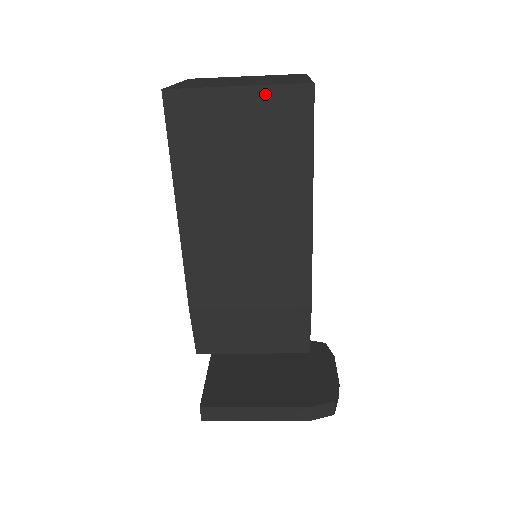
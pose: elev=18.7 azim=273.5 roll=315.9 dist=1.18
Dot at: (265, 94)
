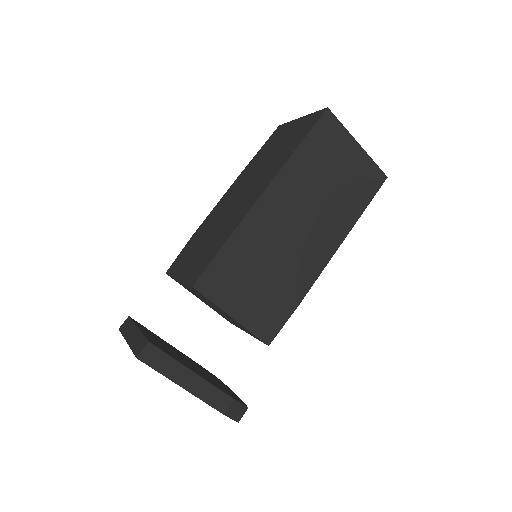
Dot at: (367, 160)
